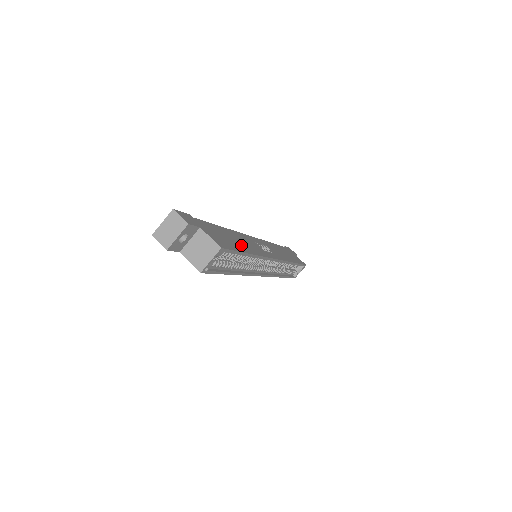
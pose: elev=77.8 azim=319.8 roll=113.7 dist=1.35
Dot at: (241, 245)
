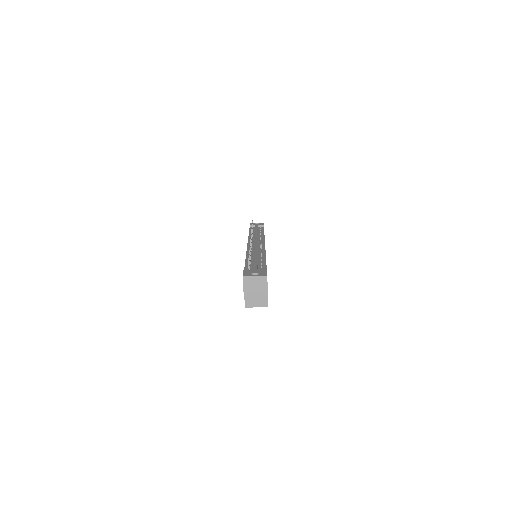
Dot at: occluded
